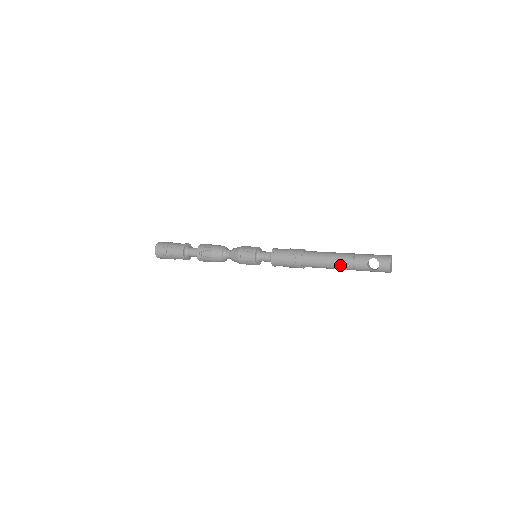
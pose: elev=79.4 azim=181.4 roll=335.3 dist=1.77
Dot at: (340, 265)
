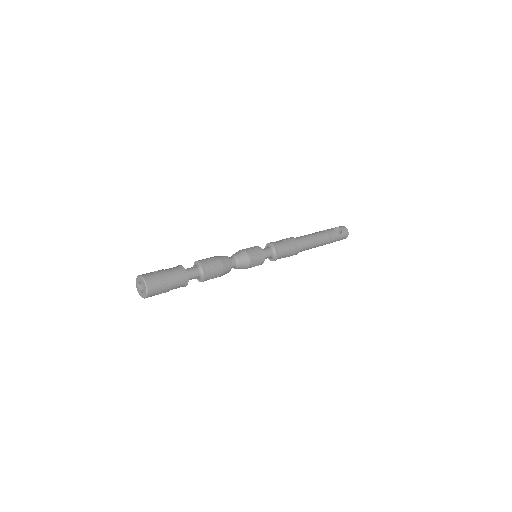
Dot at: (322, 236)
